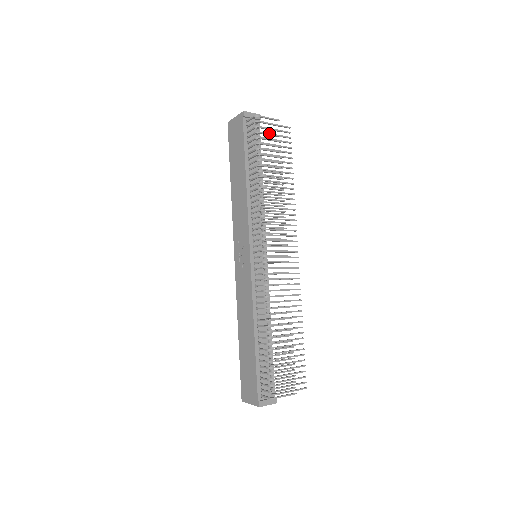
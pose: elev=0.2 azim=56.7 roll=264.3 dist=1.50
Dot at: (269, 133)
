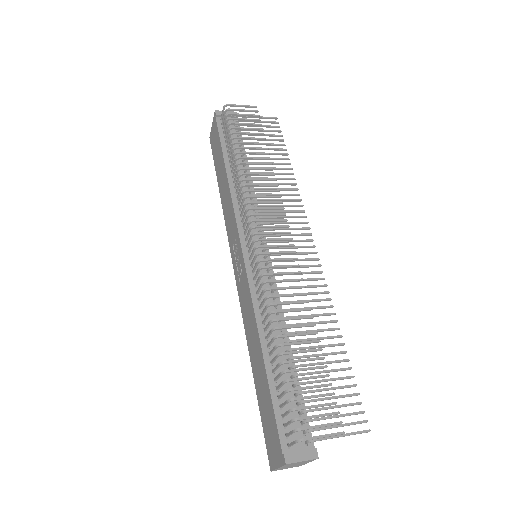
Dot at: (244, 118)
